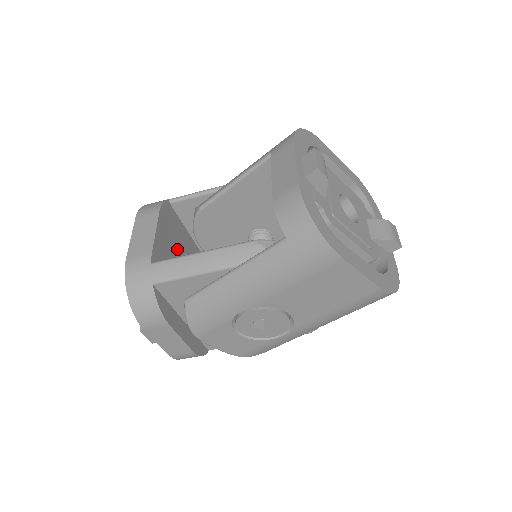
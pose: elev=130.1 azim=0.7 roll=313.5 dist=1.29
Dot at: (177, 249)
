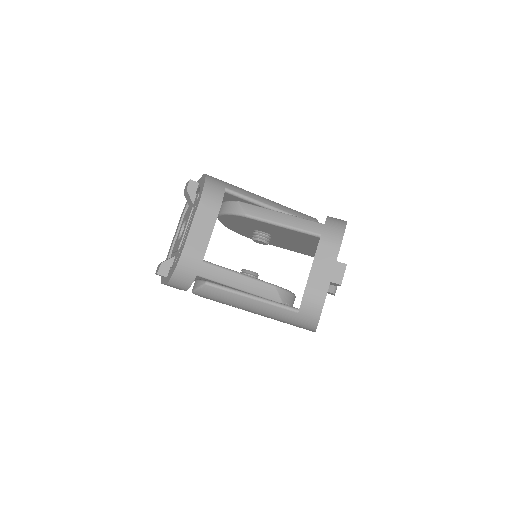
Dot at: occluded
